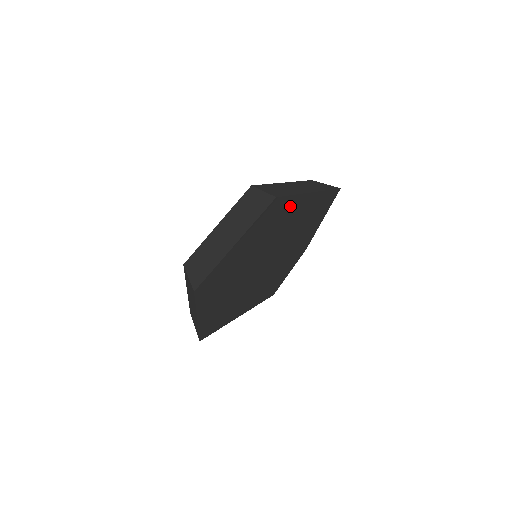
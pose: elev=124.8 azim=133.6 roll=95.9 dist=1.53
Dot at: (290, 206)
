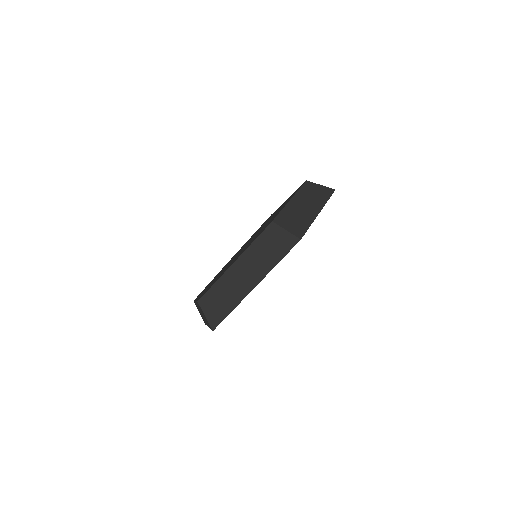
Dot at: occluded
